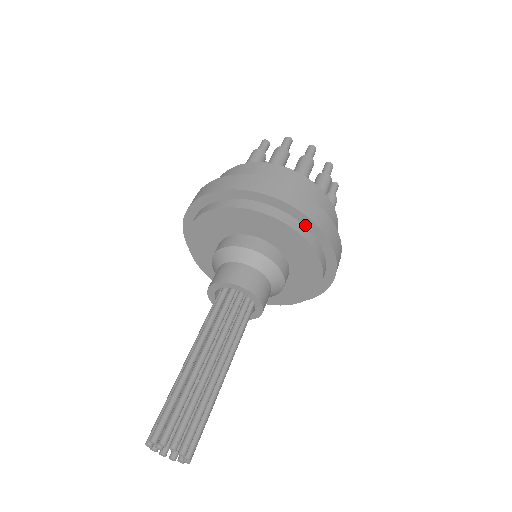
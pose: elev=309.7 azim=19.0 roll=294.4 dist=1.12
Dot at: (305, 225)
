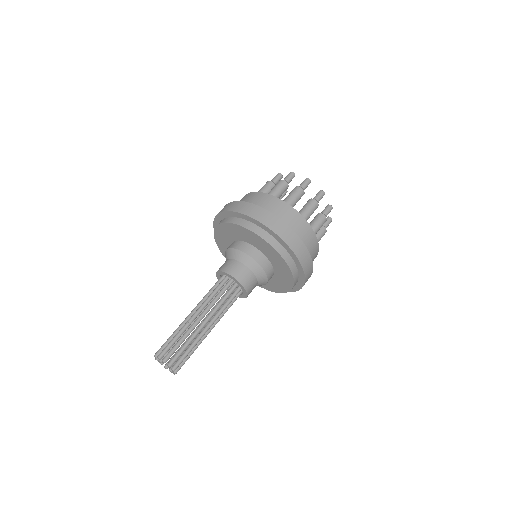
Dot at: (274, 237)
